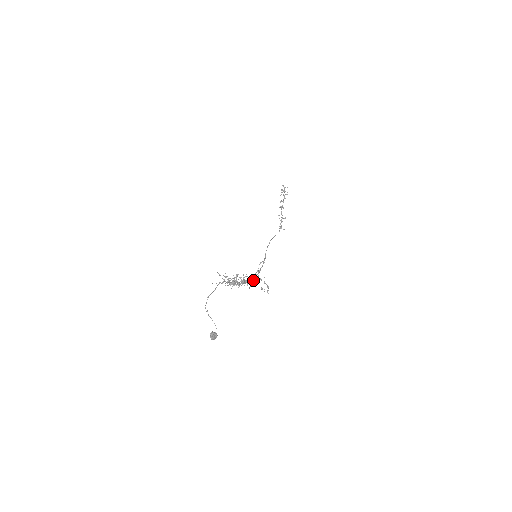
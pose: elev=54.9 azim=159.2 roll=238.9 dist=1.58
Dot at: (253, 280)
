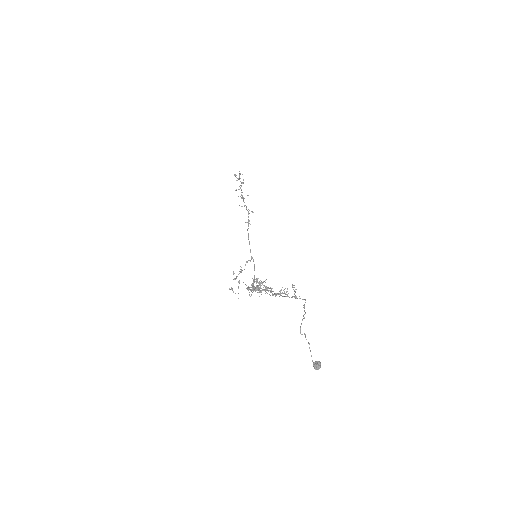
Dot at: (253, 284)
